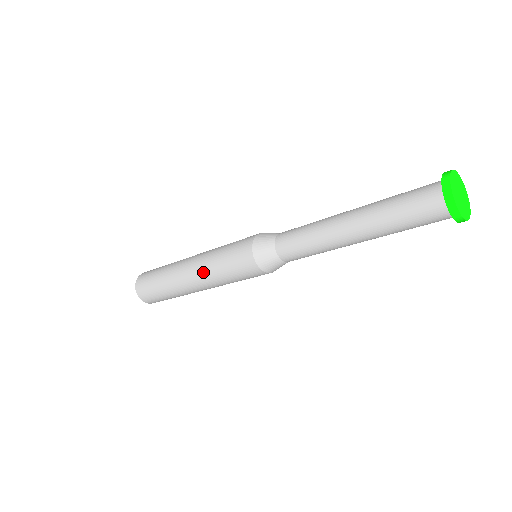
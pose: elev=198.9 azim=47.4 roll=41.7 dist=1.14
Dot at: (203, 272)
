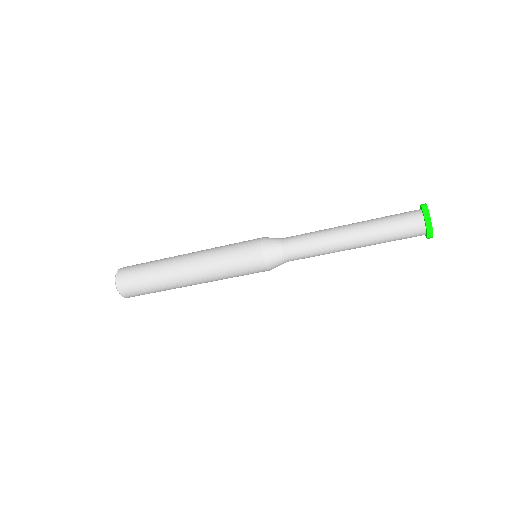
Dot at: (205, 266)
